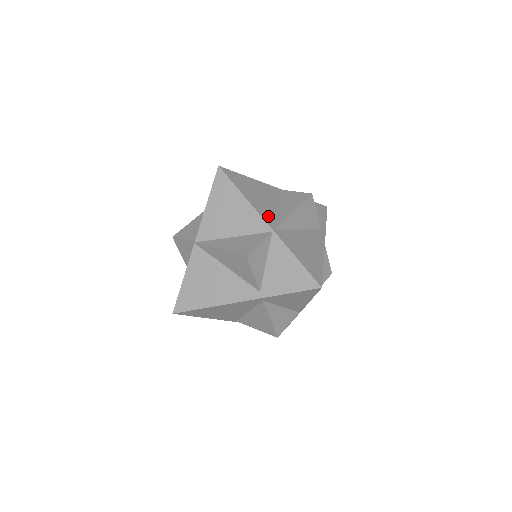
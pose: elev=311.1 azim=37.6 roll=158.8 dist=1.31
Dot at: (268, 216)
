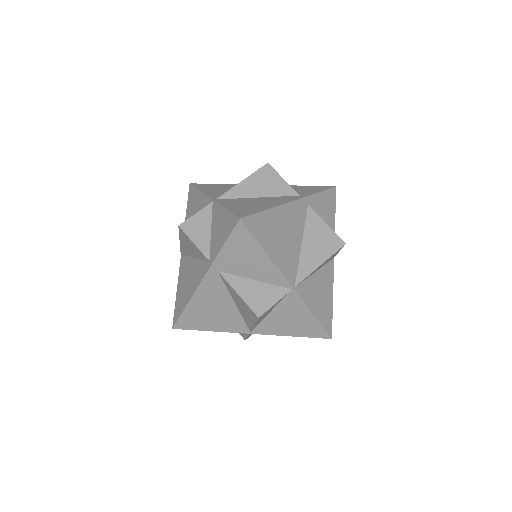
Dot at: (218, 195)
